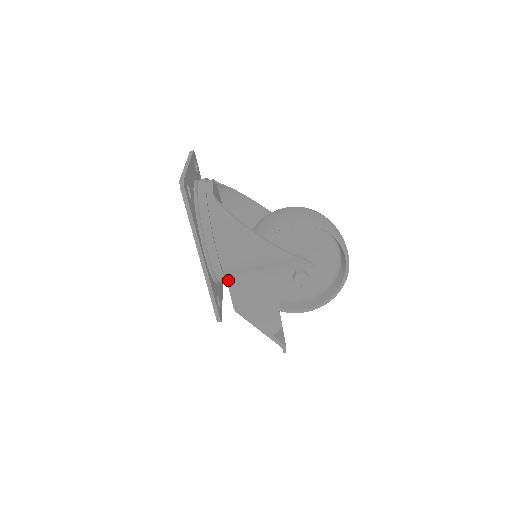
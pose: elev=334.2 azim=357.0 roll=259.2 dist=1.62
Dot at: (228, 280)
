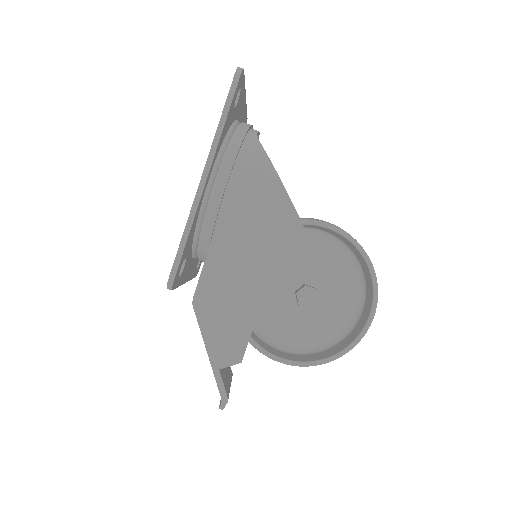
Dot at: (212, 247)
